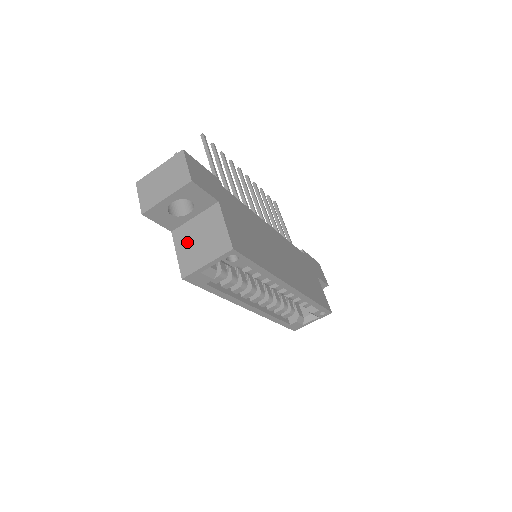
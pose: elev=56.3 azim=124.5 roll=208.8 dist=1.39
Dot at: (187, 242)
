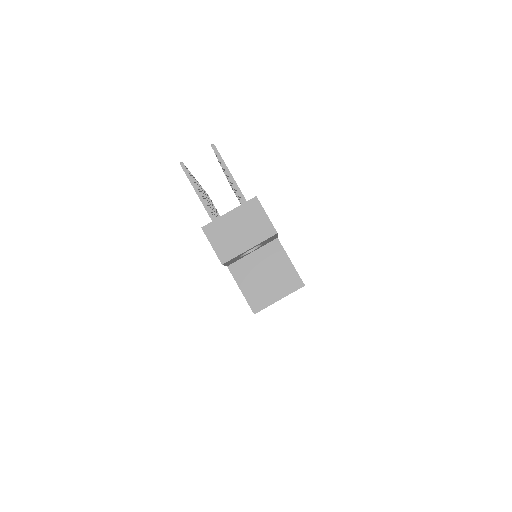
Dot at: (250, 278)
